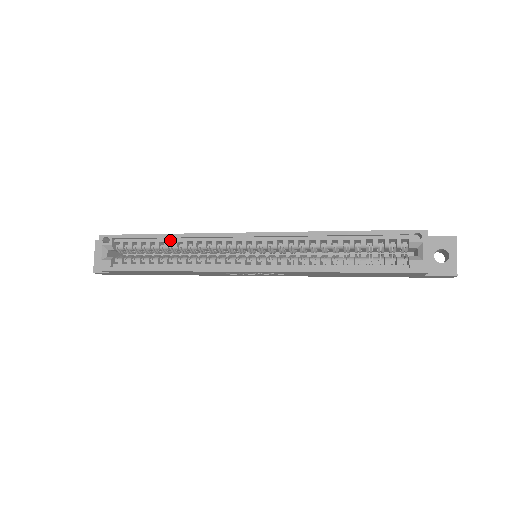
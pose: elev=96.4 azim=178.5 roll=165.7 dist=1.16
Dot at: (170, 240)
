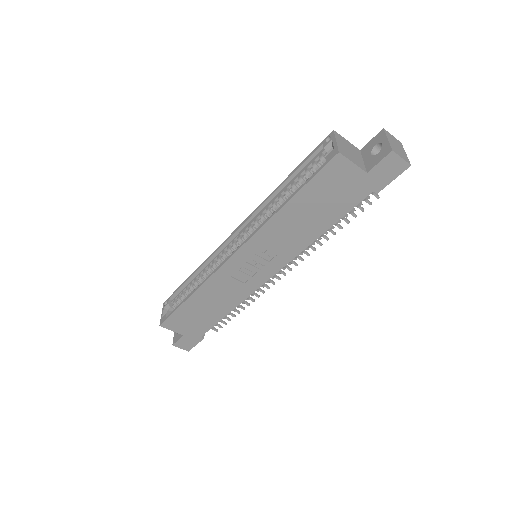
Dot at: (197, 276)
